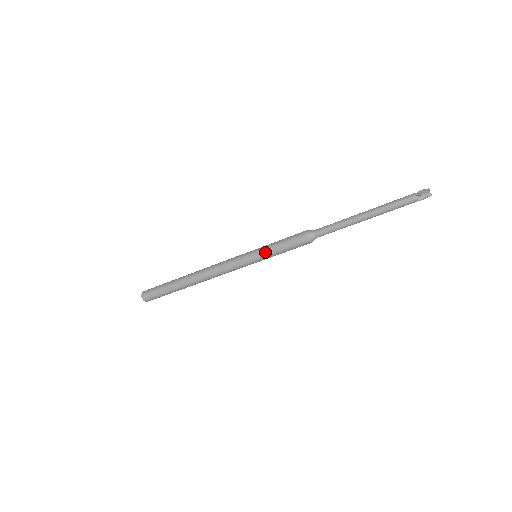
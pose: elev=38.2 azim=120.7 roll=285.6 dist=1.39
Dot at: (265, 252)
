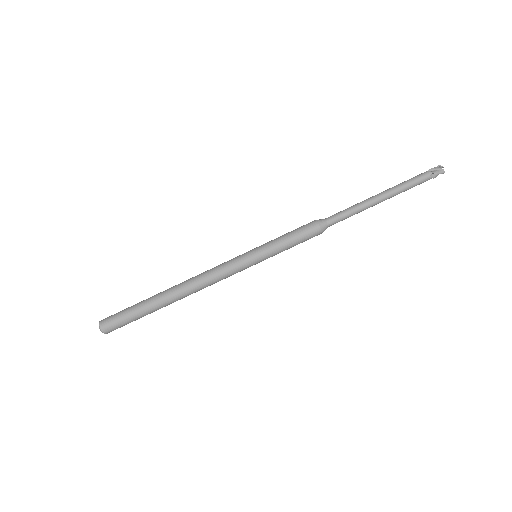
Dot at: (267, 243)
